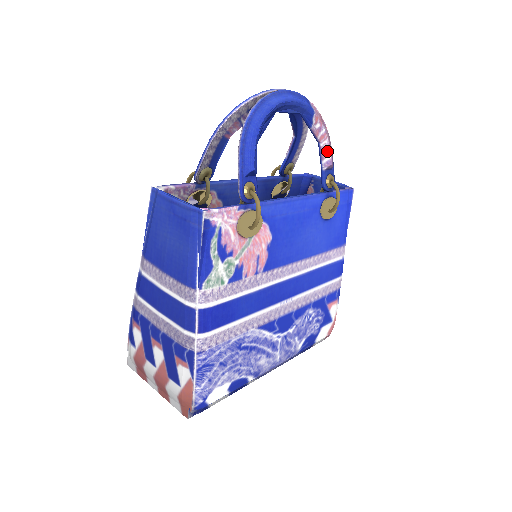
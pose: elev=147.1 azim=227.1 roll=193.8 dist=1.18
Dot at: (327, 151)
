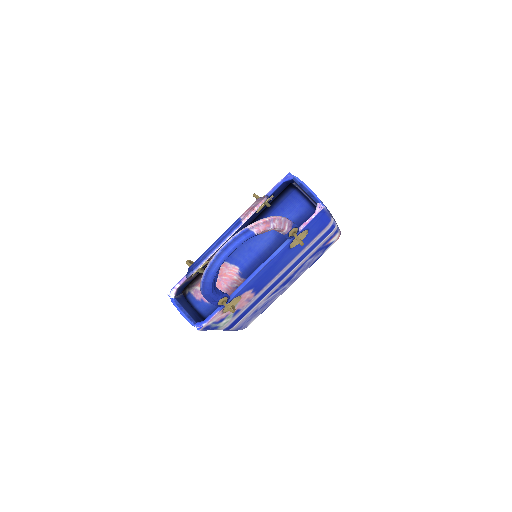
Dot at: (281, 230)
